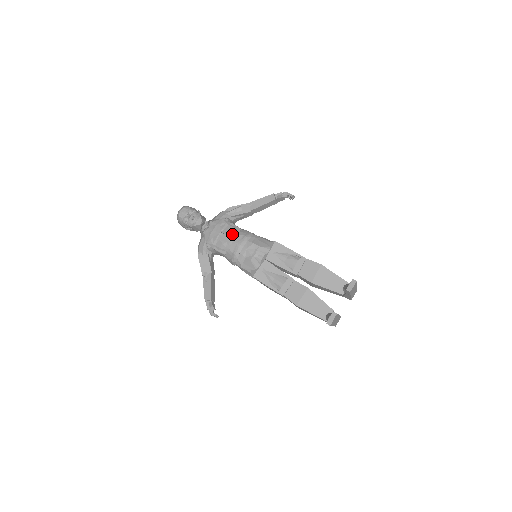
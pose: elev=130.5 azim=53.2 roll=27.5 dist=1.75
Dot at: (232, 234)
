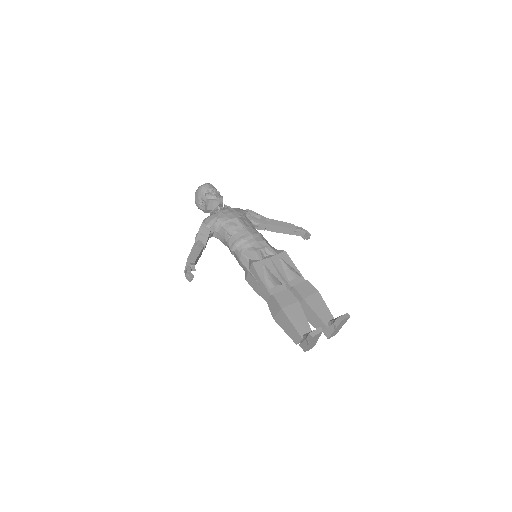
Dot at: (248, 224)
